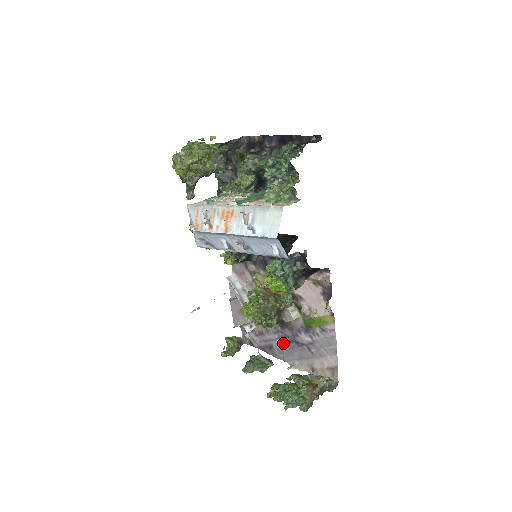
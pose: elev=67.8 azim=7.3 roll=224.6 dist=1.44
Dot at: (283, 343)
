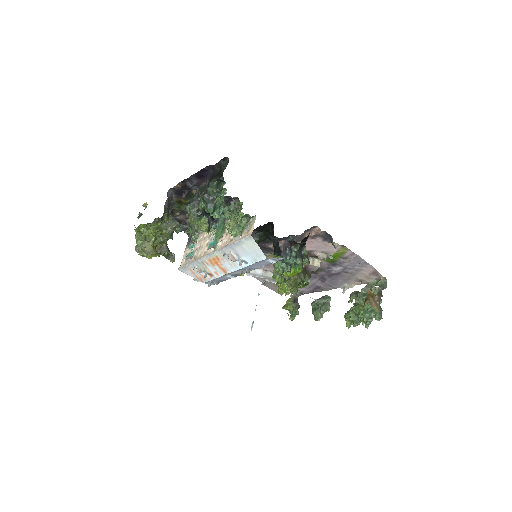
Dot at: (324, 280)
